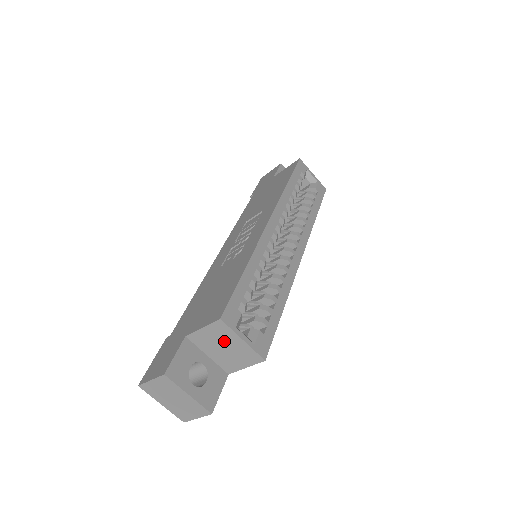
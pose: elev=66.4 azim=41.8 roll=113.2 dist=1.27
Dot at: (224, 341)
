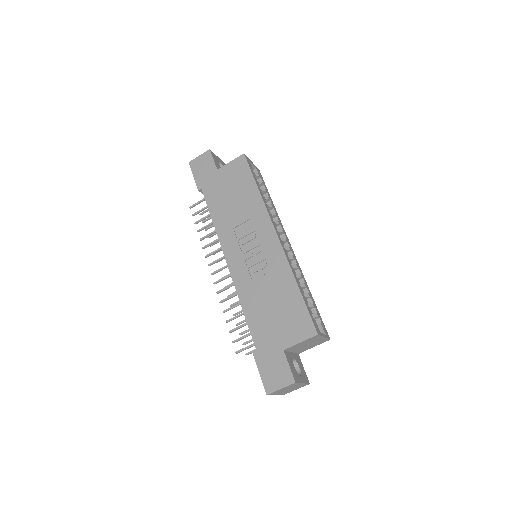
Dot at: (311, 342)
